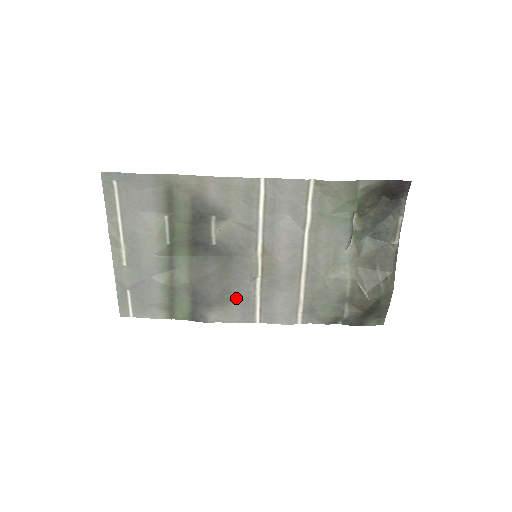
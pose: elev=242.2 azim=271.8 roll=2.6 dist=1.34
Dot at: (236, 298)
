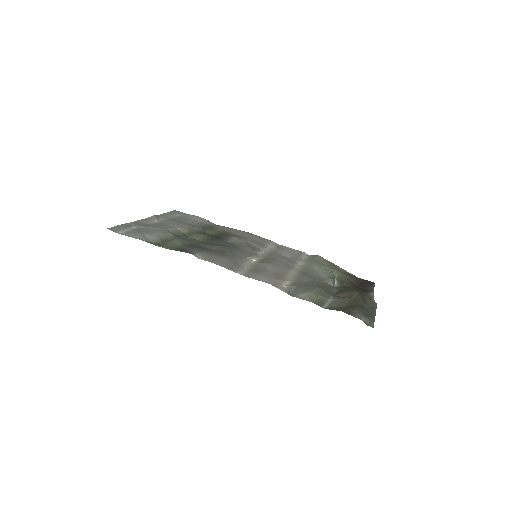
Dot at: (227, 258)
